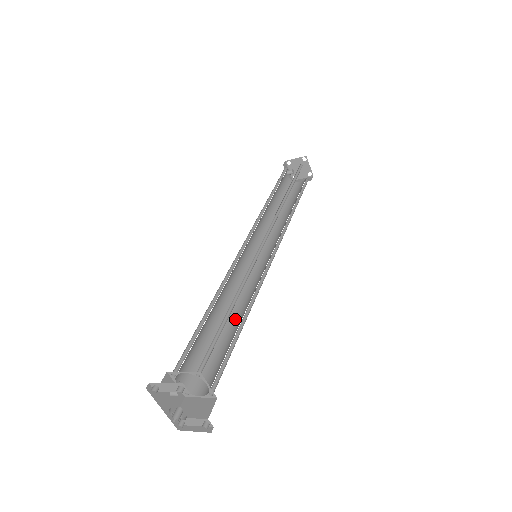
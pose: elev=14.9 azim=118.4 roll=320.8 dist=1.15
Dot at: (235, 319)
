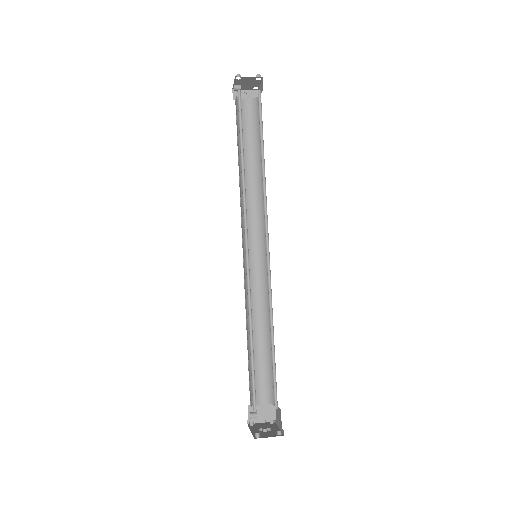
Dot at: (257, 327)
